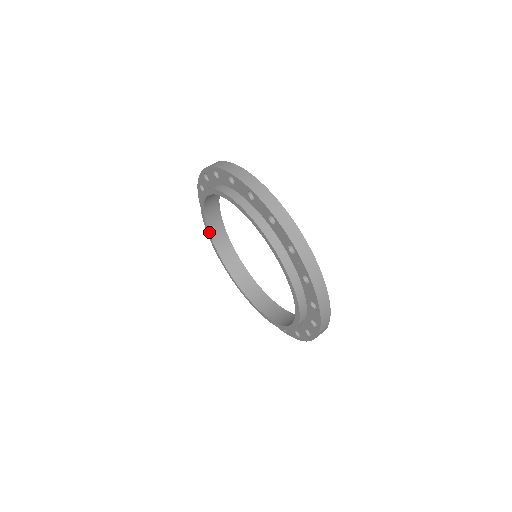
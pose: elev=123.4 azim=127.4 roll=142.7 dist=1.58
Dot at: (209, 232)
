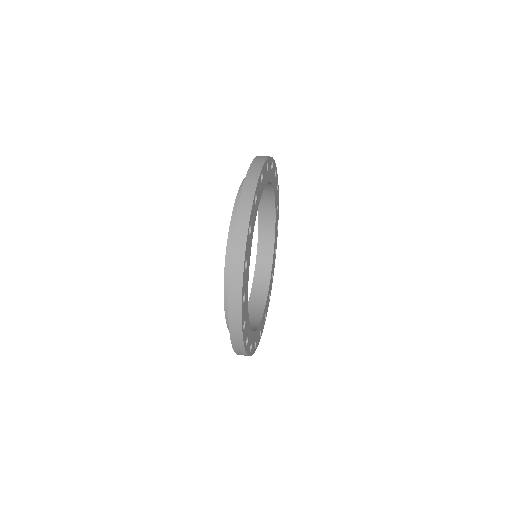
Dot at: (255, 271)
